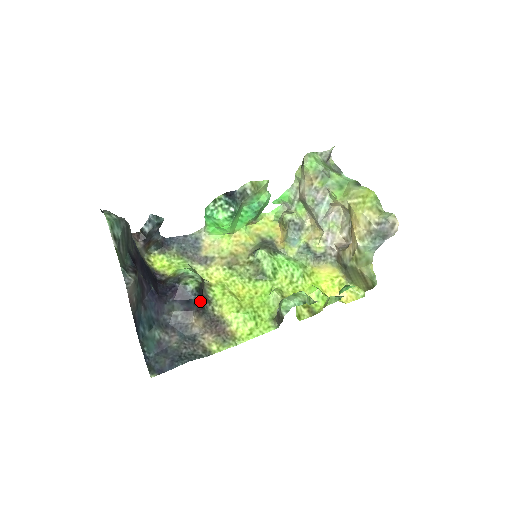
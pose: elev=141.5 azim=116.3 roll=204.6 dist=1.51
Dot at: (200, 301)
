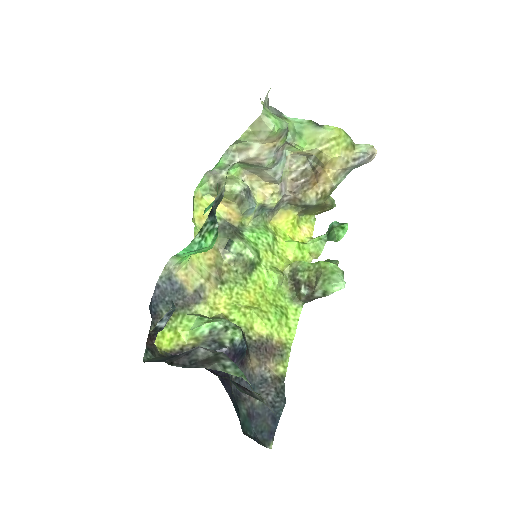
Dot at: occluded
